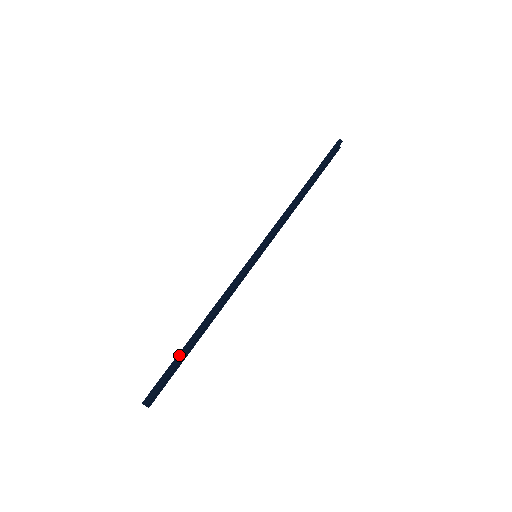
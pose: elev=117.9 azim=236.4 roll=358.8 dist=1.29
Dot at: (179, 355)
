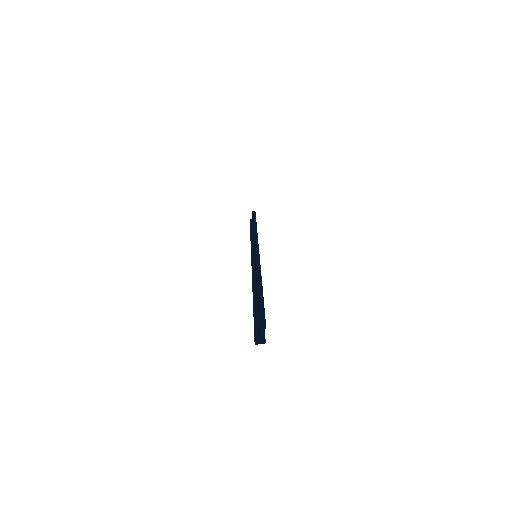
Dot at: (259, 297)
